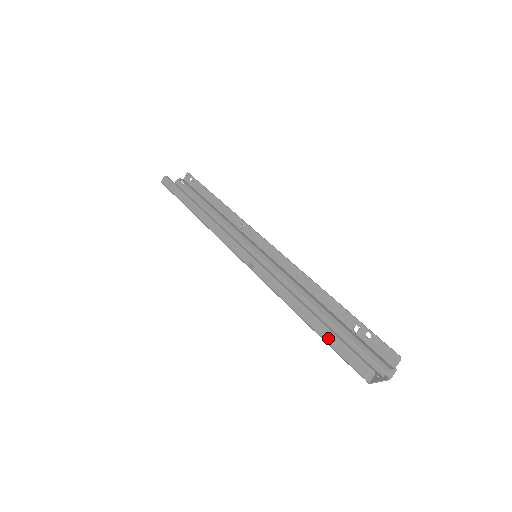
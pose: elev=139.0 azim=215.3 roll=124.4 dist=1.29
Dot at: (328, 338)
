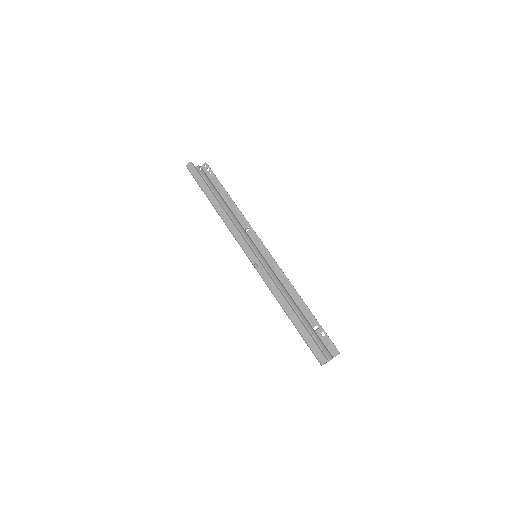
Dot at: (302, 332)
